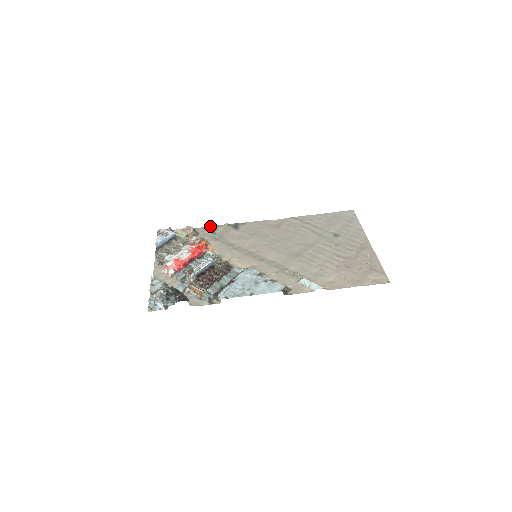
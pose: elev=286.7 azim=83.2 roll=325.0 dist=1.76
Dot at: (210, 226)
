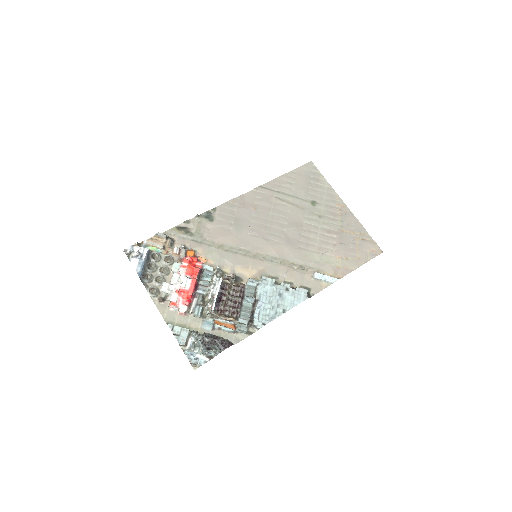
Dot at: (180, 224)
